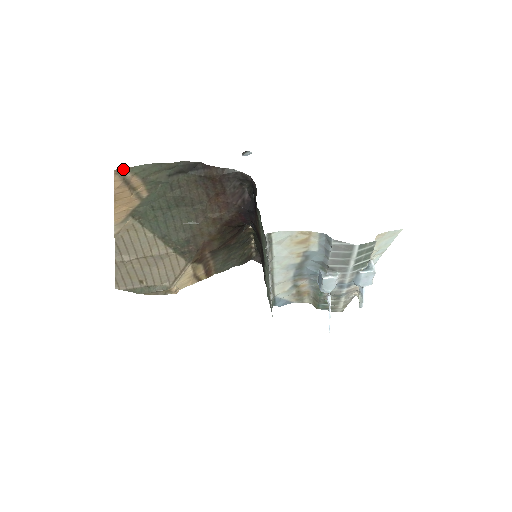
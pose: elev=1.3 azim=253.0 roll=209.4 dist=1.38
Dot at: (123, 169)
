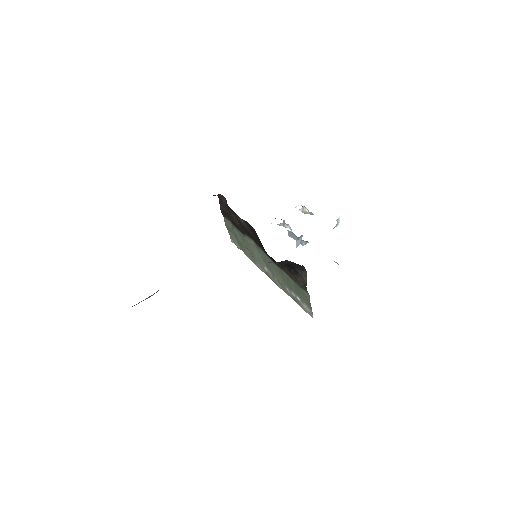
Dot at: occluded
